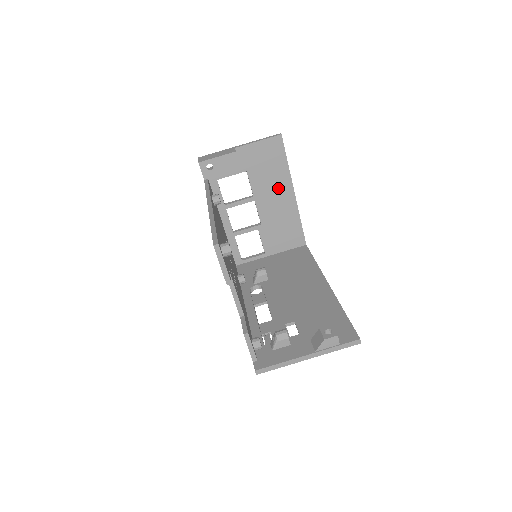
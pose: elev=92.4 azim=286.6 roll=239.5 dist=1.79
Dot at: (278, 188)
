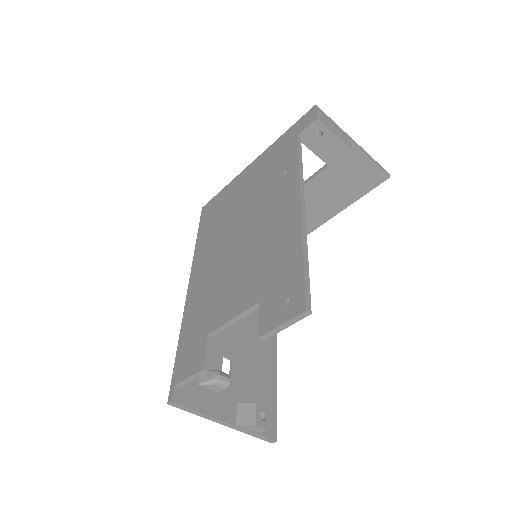
Dot at: (326, 204)
